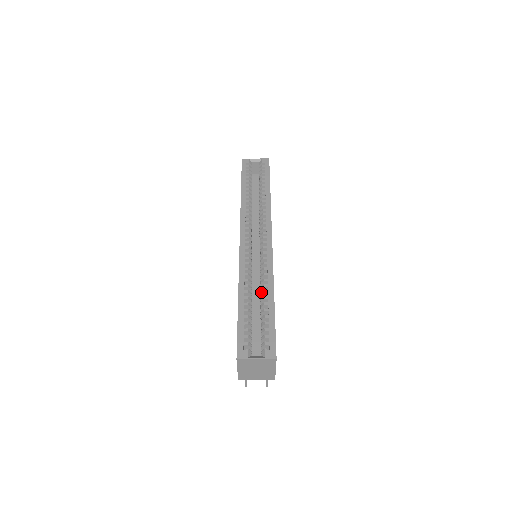
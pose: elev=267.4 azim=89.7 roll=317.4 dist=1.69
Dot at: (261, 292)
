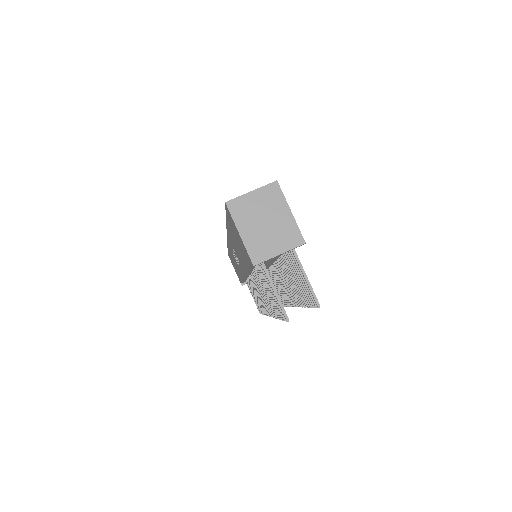
Dot at: occluded
